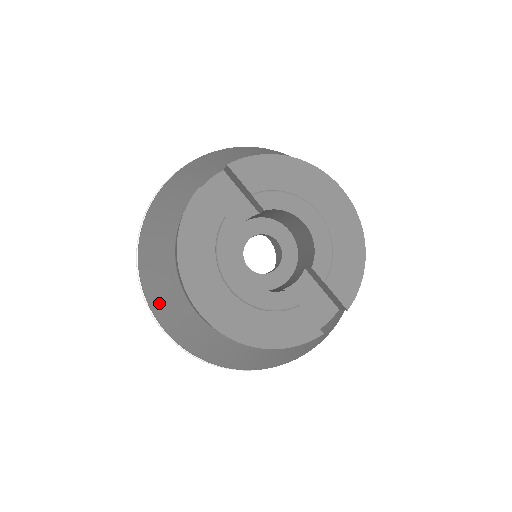
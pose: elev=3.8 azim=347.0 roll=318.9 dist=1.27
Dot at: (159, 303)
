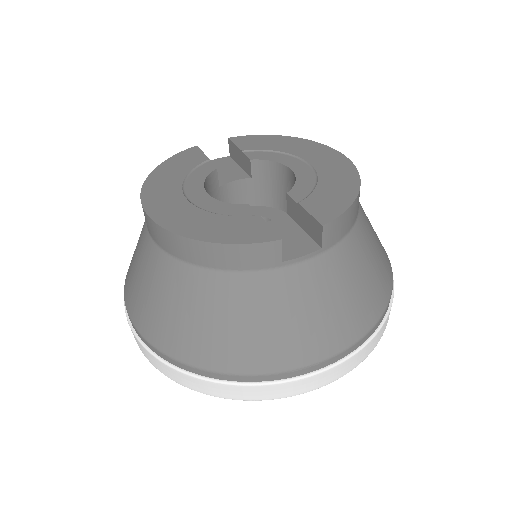
Dot at: (130, 267)
